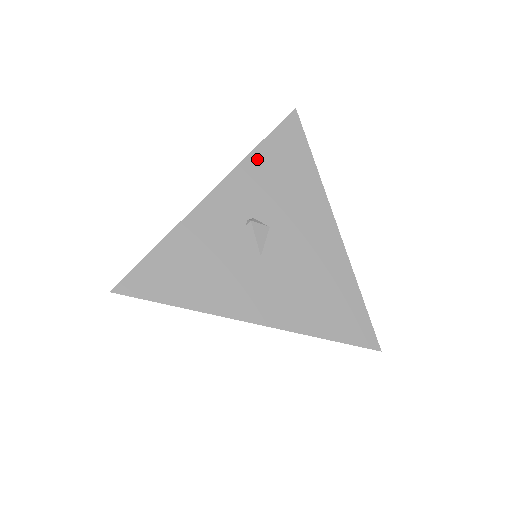
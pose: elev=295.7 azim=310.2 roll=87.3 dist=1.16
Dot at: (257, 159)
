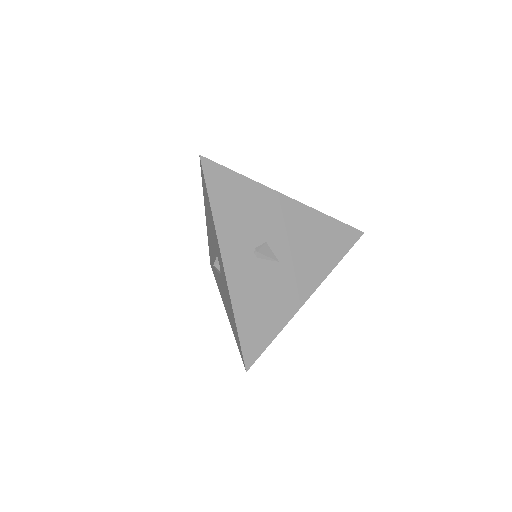
Dot at: (219, 214)
